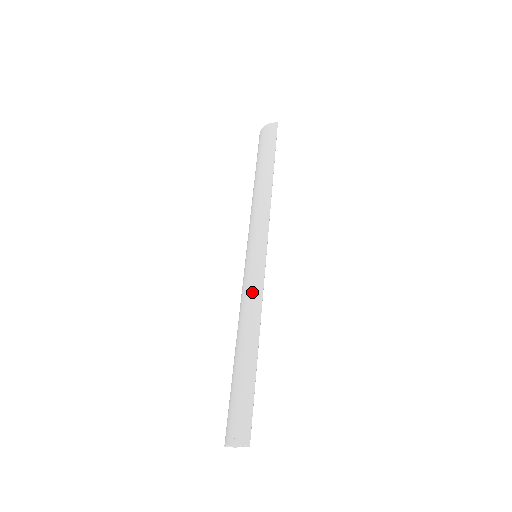
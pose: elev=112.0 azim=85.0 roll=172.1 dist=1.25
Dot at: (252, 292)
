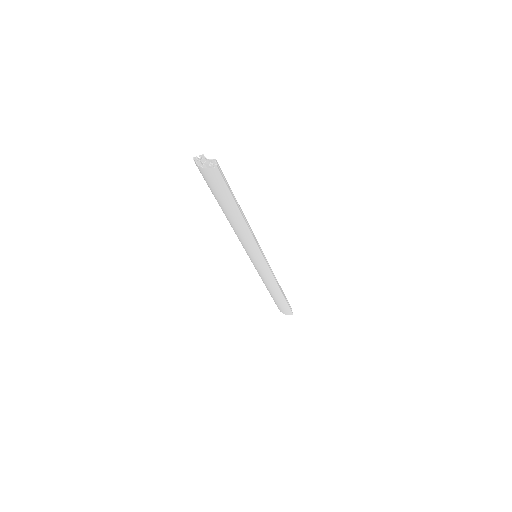
Dot at: (266, 277)
